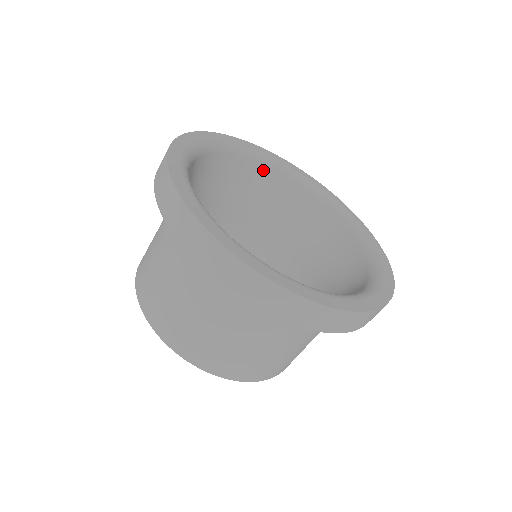
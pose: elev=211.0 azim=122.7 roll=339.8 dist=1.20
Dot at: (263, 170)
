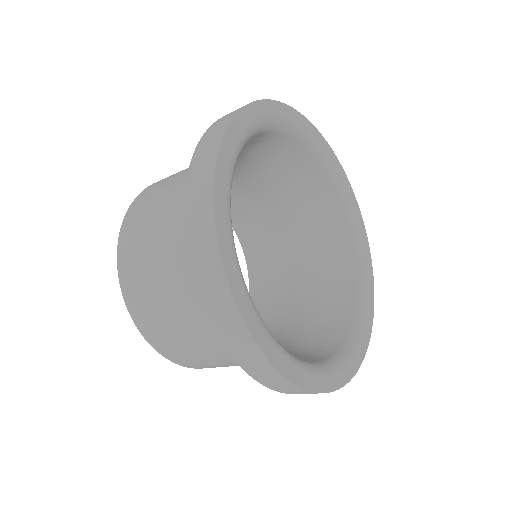
Dot at: (307, 158)
